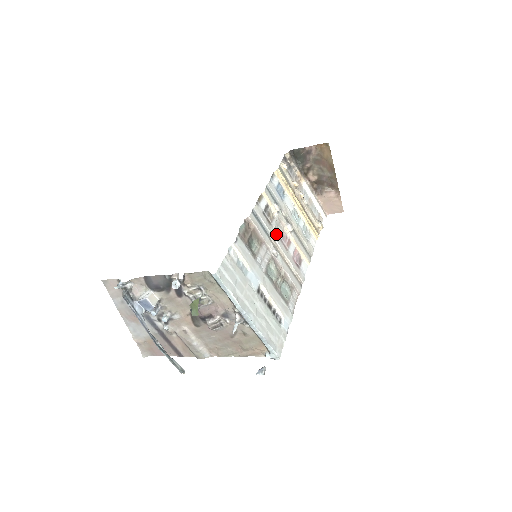
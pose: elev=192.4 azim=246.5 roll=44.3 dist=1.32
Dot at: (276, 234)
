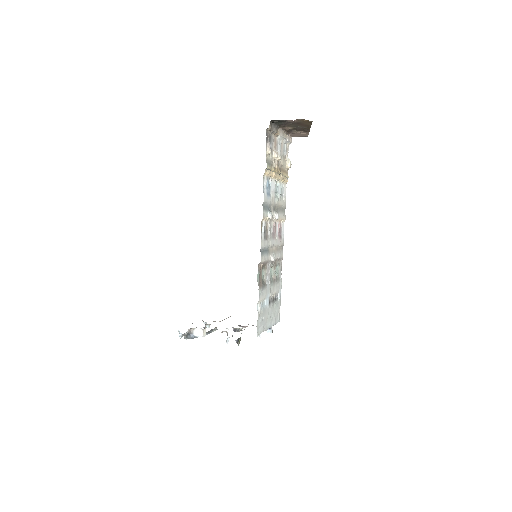
Dot at: (271, 238)
